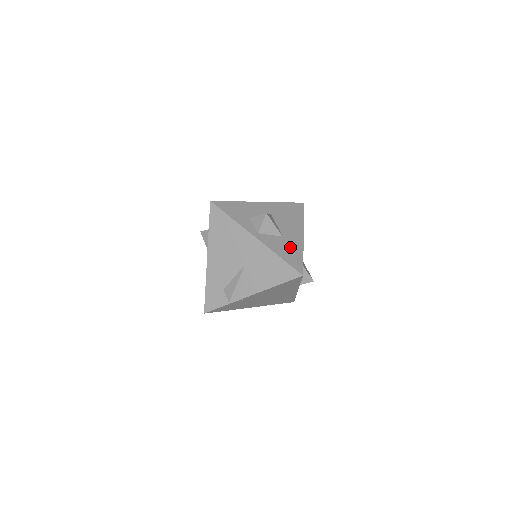
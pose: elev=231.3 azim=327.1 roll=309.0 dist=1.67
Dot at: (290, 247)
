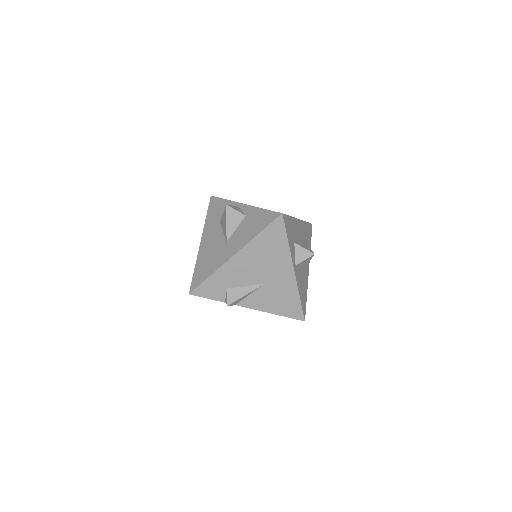
Dot at: (304, 285)
